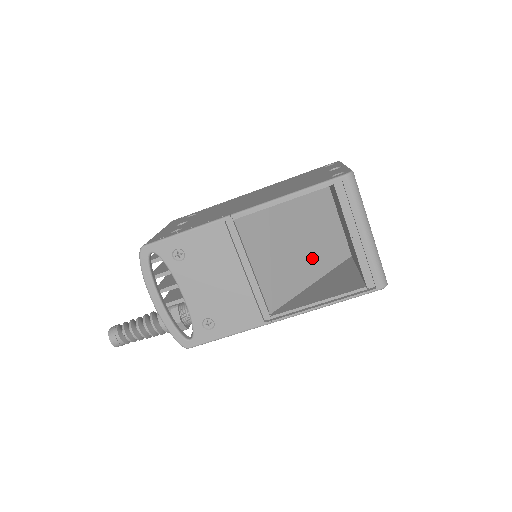
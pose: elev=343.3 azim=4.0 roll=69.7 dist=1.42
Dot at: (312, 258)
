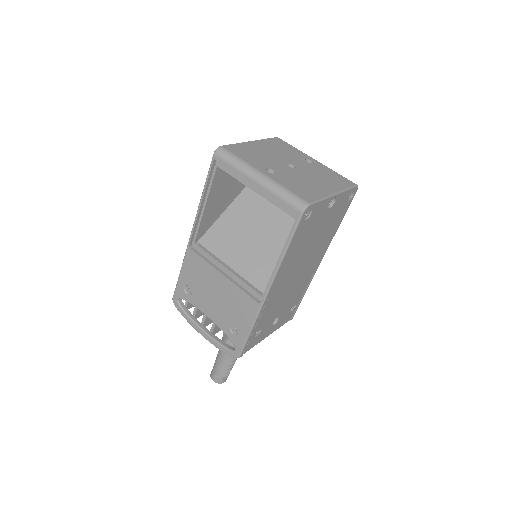
Dot at: occluded
